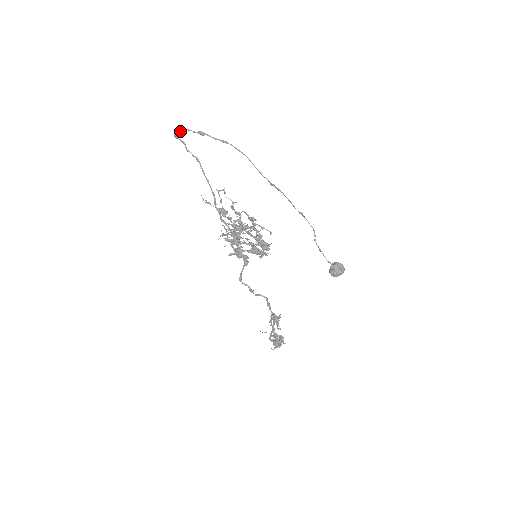
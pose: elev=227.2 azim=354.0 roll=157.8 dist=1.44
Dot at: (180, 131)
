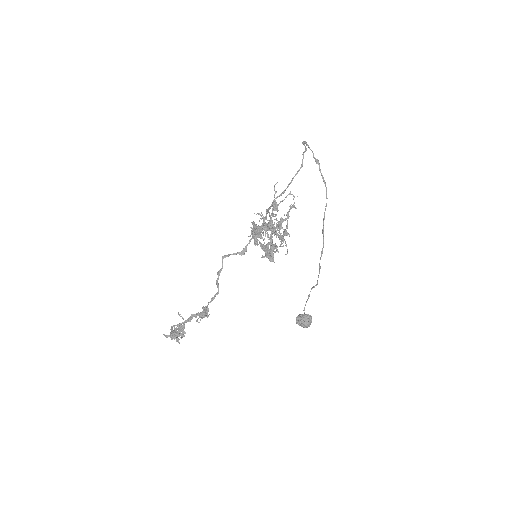
Dot at: (307, 145)
